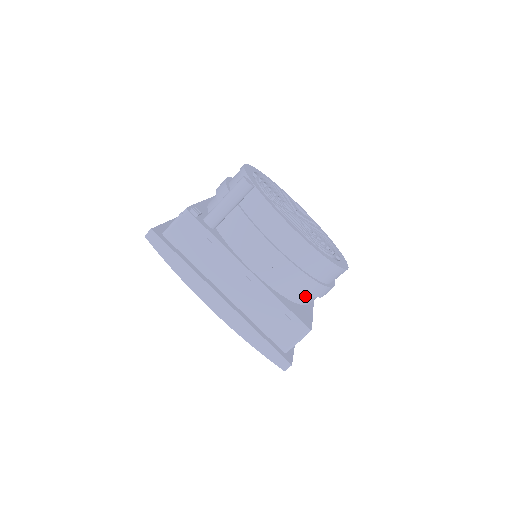
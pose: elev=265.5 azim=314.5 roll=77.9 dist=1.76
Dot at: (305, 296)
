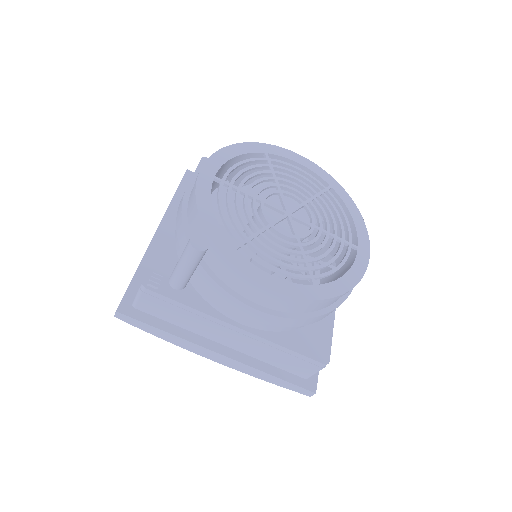
Dot at: occluded
